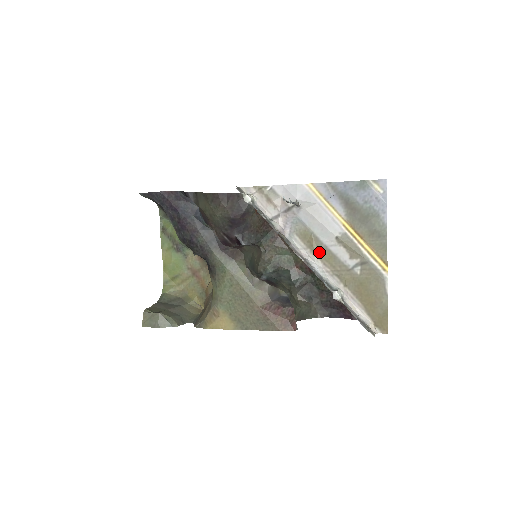
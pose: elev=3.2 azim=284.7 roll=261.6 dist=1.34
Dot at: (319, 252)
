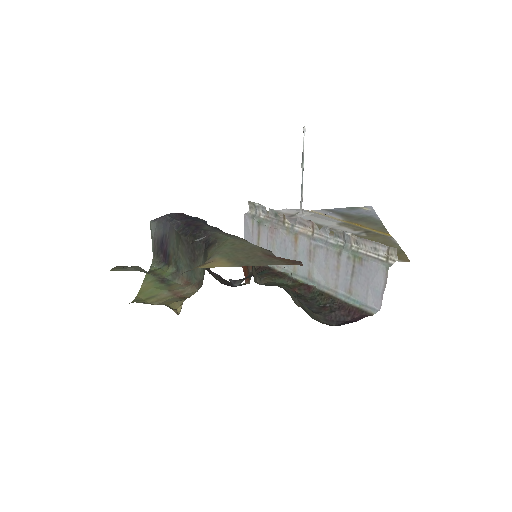
Dot at: occluded
